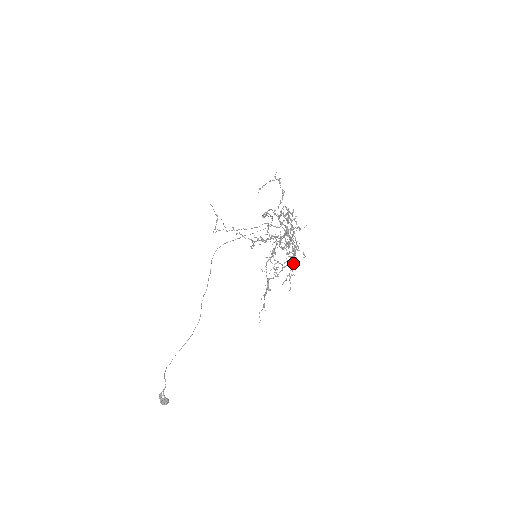
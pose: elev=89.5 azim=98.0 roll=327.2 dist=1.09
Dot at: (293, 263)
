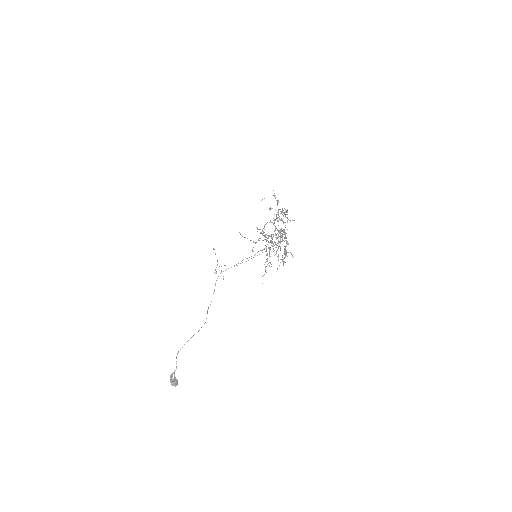
Dot at: (285, 254)
